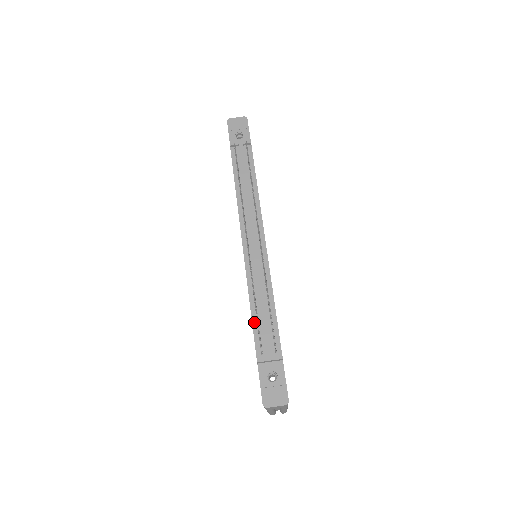
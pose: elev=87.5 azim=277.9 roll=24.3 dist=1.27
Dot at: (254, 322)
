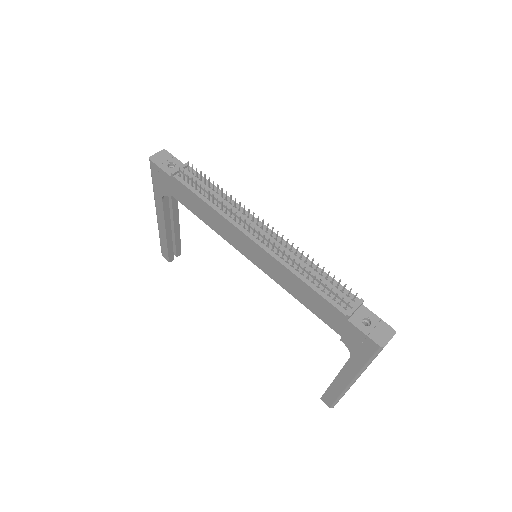
Dot at: (317, 291)
